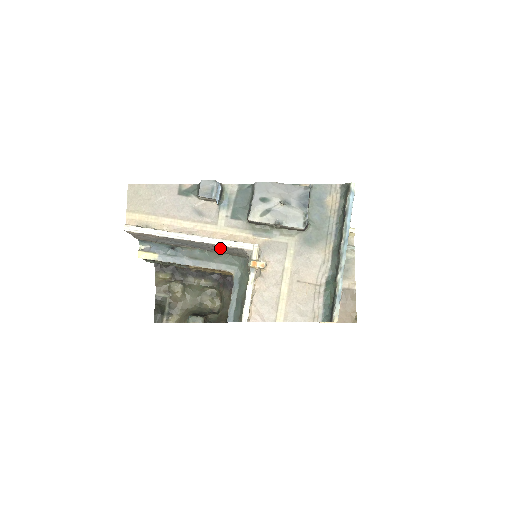
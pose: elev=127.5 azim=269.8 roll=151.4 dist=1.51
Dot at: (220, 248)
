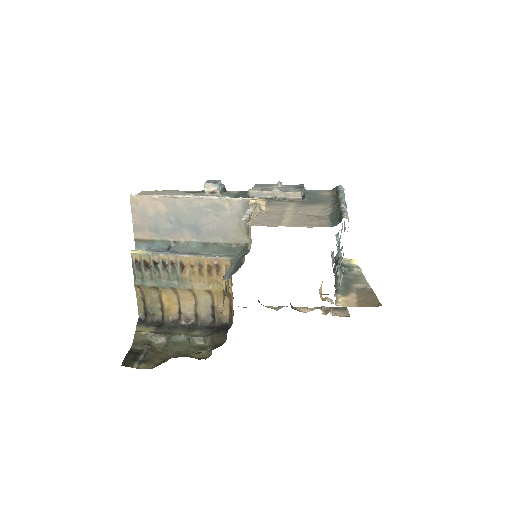
Dot at: (220, 222)
